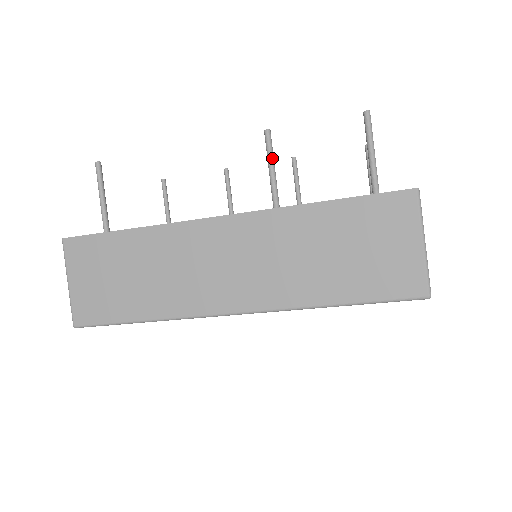
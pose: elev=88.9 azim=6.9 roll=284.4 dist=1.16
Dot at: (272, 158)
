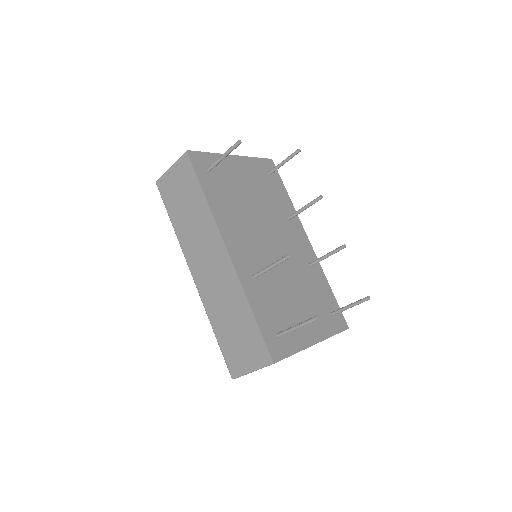
Dot at: (276, 265)
